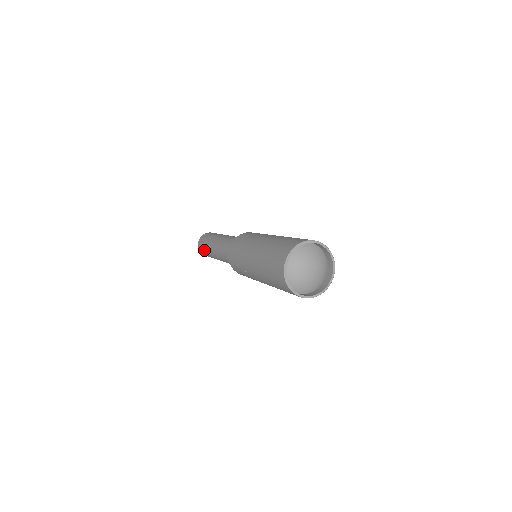
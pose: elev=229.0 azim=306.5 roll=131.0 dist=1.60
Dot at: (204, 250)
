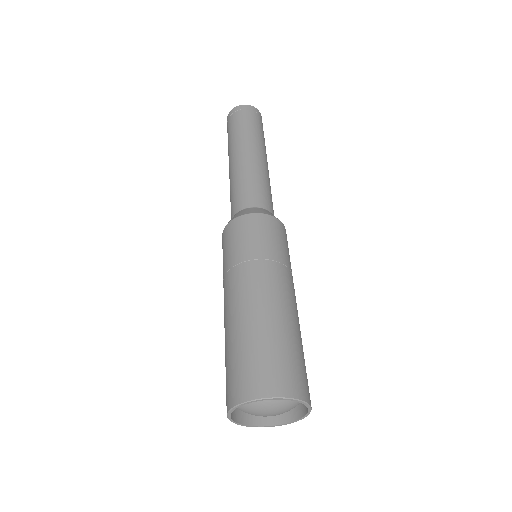
Dot at: occluded
